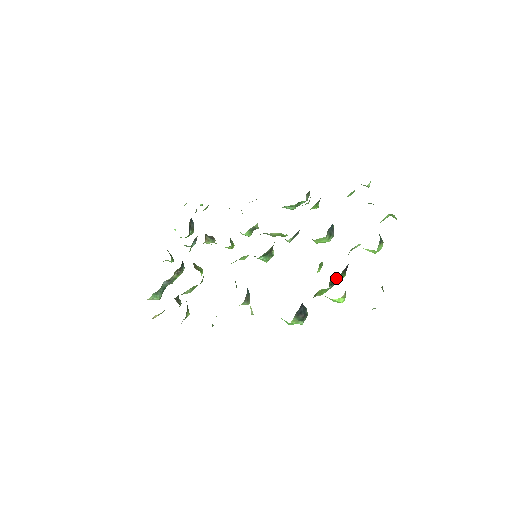
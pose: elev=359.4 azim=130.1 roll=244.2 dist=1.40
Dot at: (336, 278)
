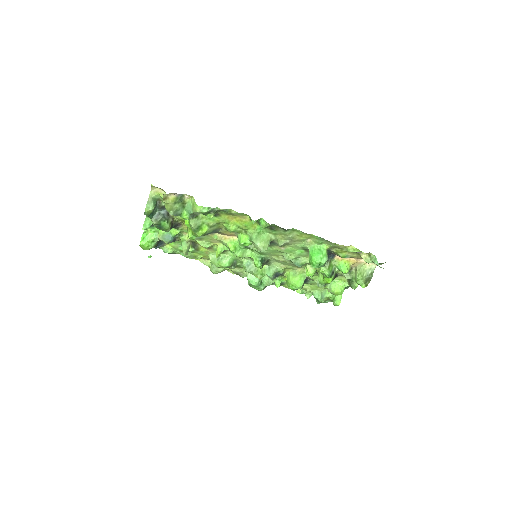
Dot at: (334, 271)
